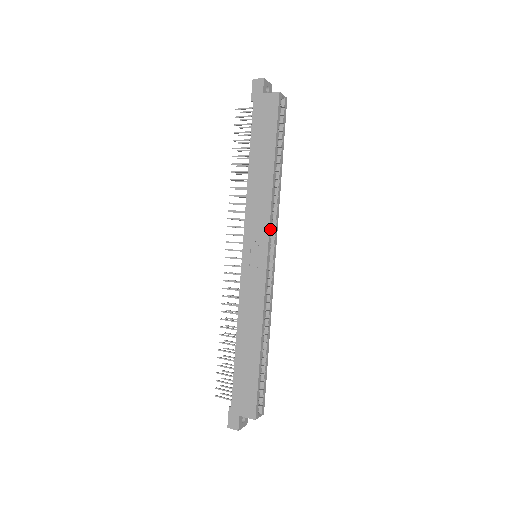
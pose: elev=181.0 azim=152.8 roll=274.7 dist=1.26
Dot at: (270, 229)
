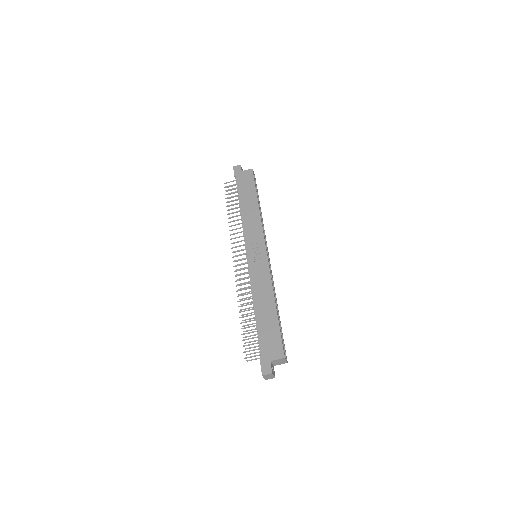
Dot at: occluded
